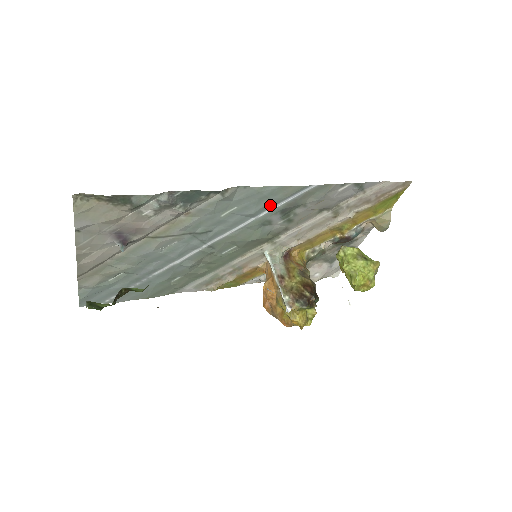
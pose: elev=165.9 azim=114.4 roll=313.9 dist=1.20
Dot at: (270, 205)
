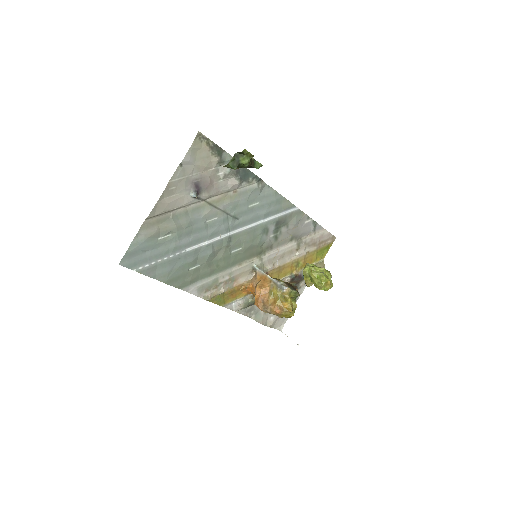
Dot at: (274, 212)
